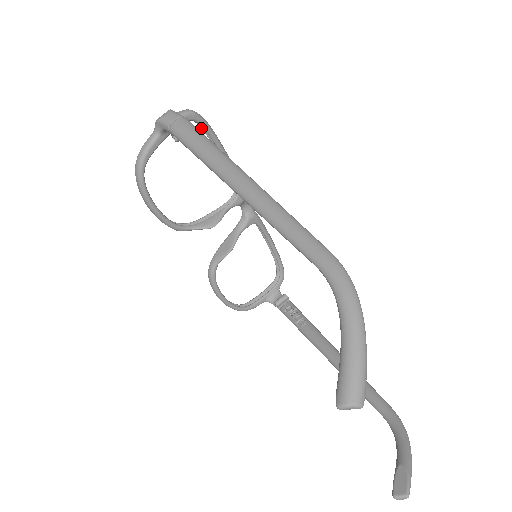
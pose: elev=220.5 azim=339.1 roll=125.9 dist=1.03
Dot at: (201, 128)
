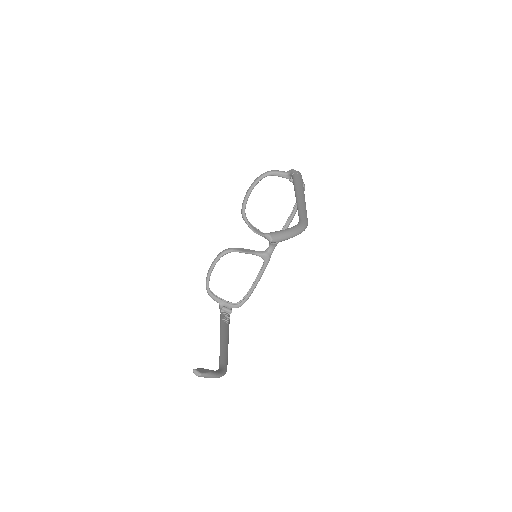
Dot at: occluded
